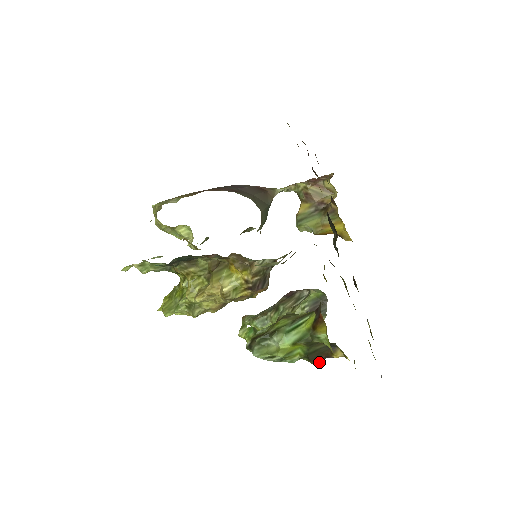
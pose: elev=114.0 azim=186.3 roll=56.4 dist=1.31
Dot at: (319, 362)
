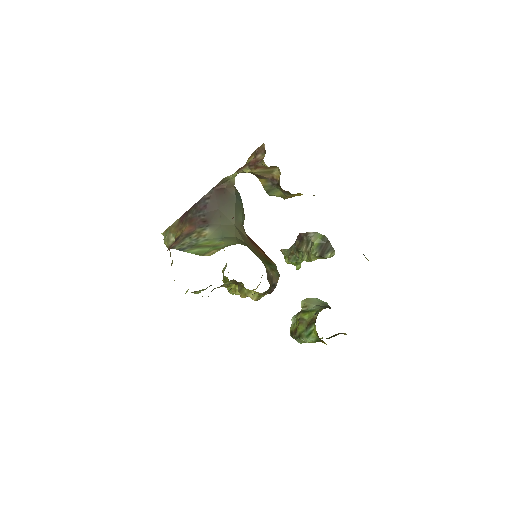
Dot at: occluded
